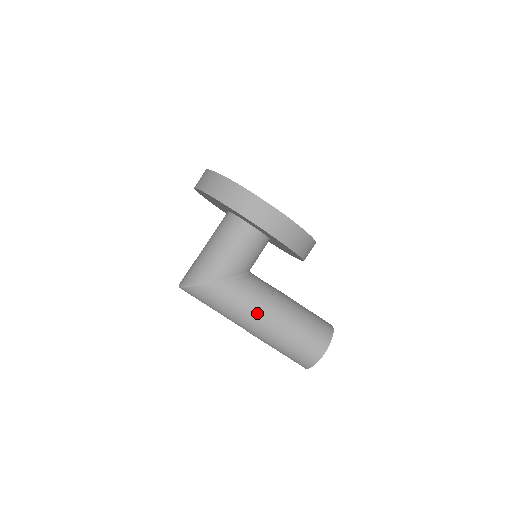
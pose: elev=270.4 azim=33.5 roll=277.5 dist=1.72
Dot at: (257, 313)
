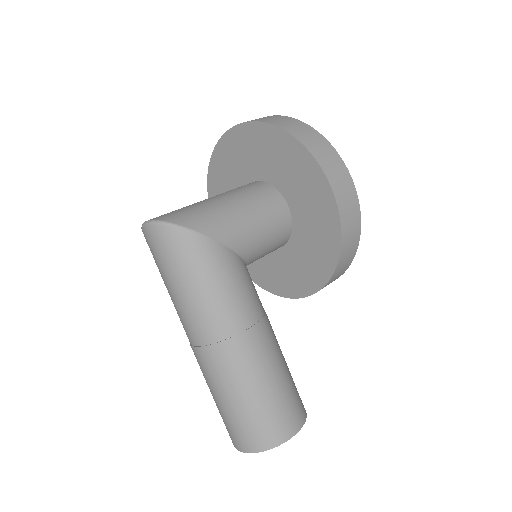
Dot at: (245, 322)
